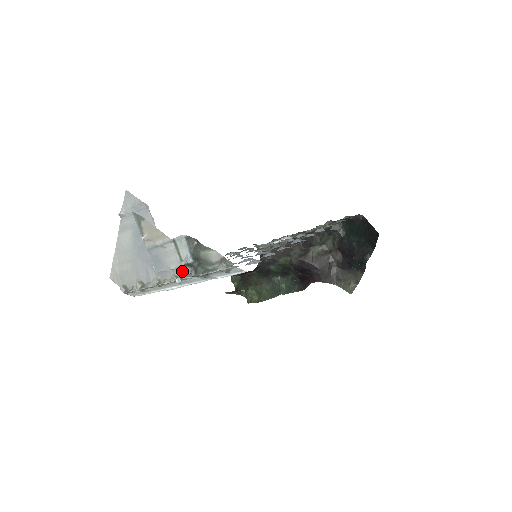
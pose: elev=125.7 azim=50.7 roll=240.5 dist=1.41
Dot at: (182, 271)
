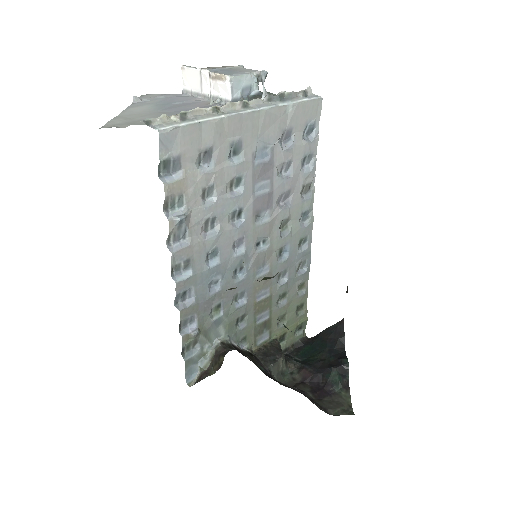
Dot at: occluded
